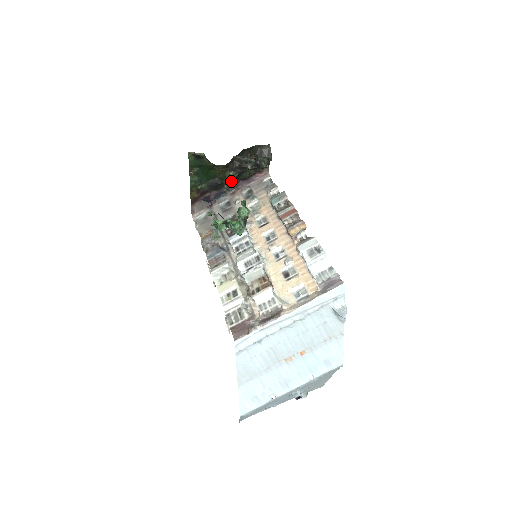
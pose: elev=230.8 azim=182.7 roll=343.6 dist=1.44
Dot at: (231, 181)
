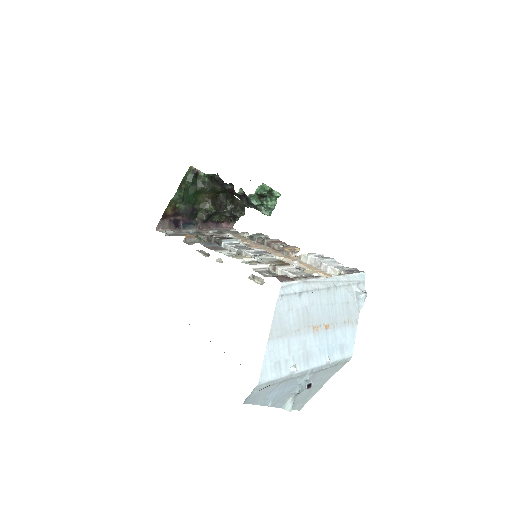
Dot at: (206, 215)
